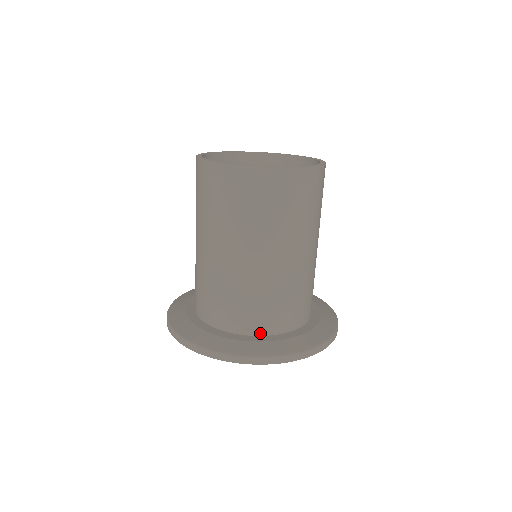
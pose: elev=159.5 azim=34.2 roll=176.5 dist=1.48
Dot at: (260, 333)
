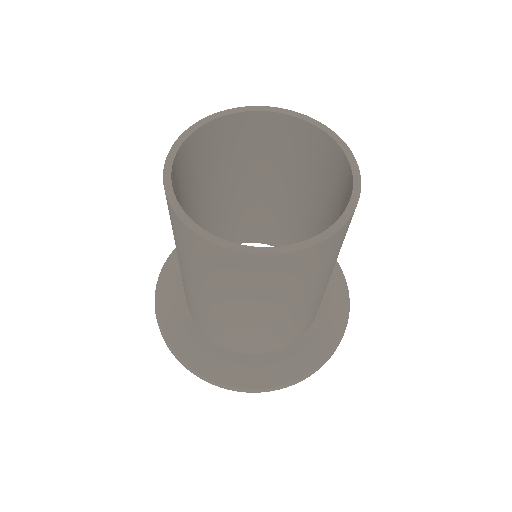
Dot at: (232, 349)
